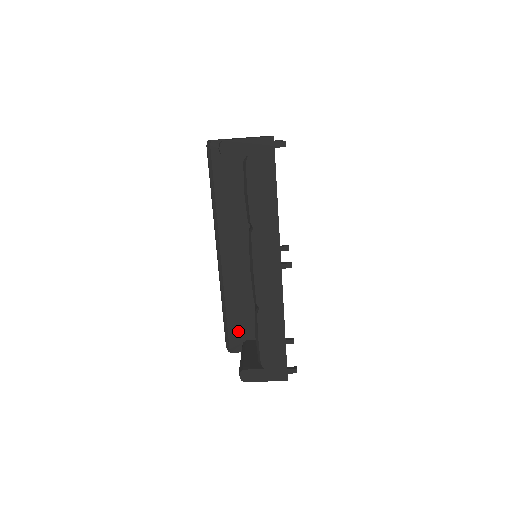
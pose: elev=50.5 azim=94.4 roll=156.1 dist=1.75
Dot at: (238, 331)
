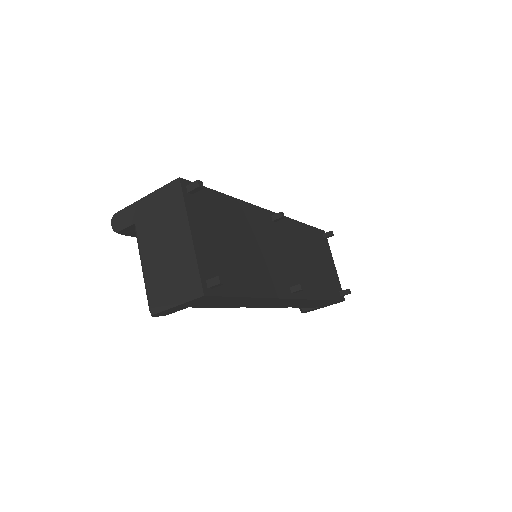
Dot at: occluded
